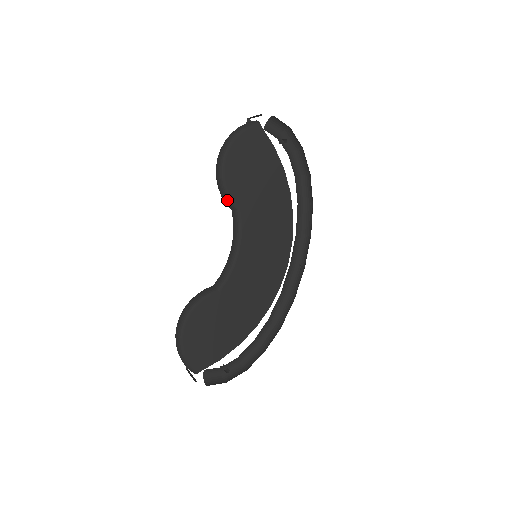
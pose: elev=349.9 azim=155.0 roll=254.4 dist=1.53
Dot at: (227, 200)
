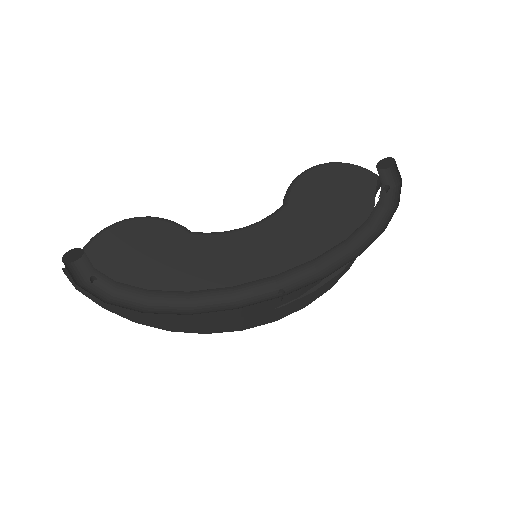
Dot at: (288, 191)
